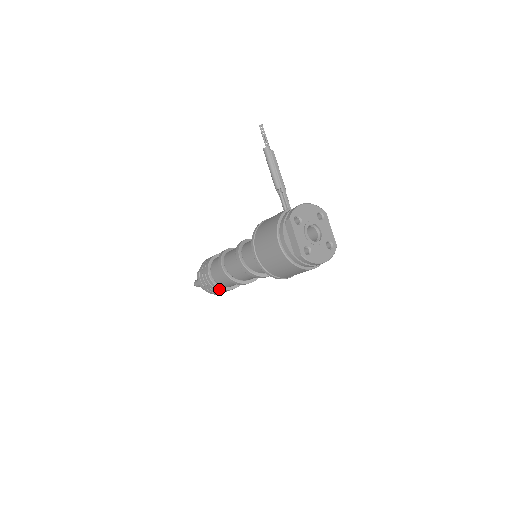
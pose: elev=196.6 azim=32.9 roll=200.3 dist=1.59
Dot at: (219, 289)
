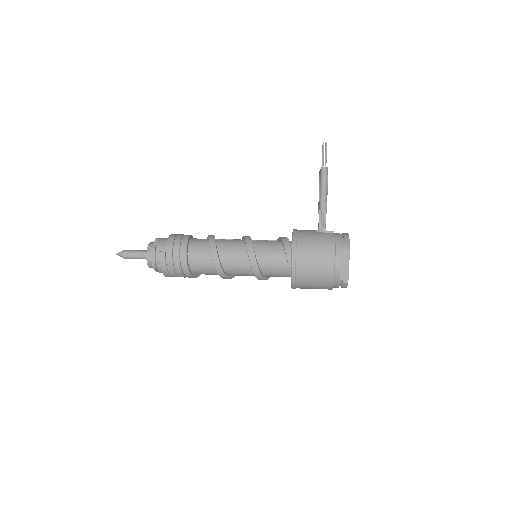
Dot at: (188, 276)
